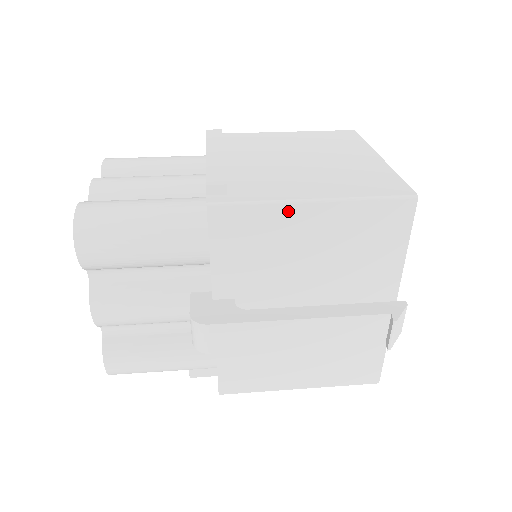
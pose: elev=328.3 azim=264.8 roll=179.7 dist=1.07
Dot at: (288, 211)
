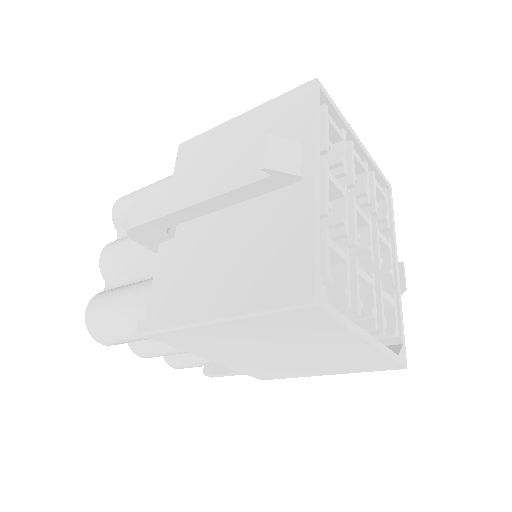
Dot at: (224, 128)
